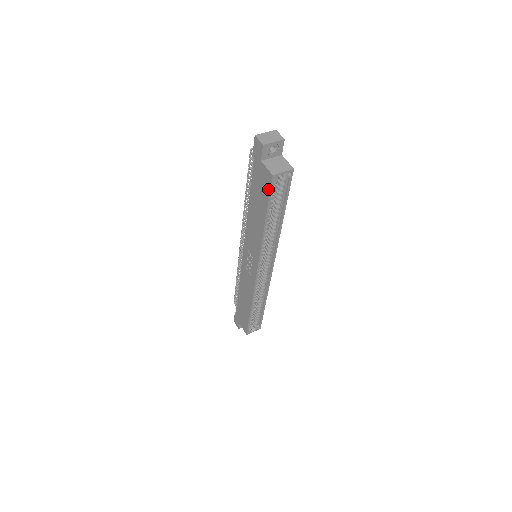
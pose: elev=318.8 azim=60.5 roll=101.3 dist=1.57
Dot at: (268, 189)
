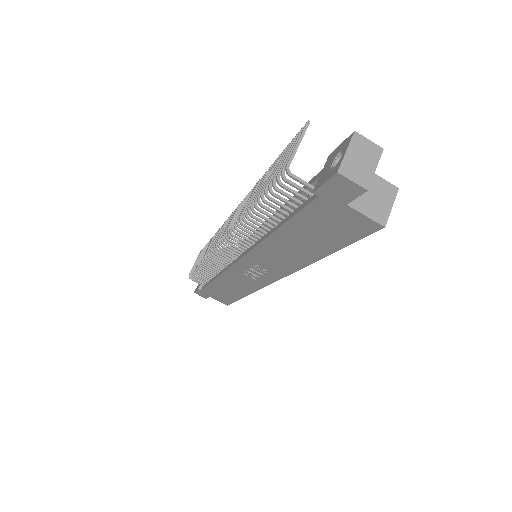
Dot at: (357, 236)
